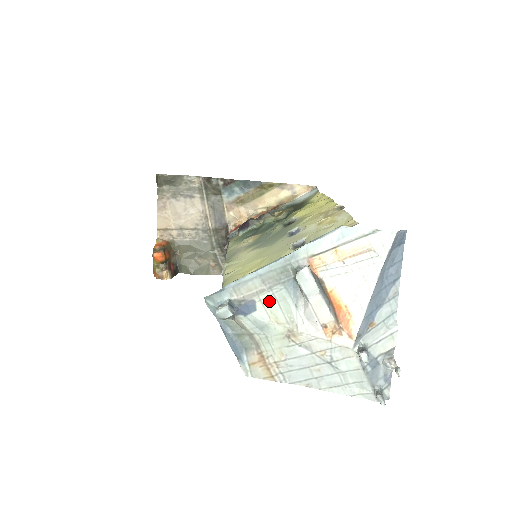
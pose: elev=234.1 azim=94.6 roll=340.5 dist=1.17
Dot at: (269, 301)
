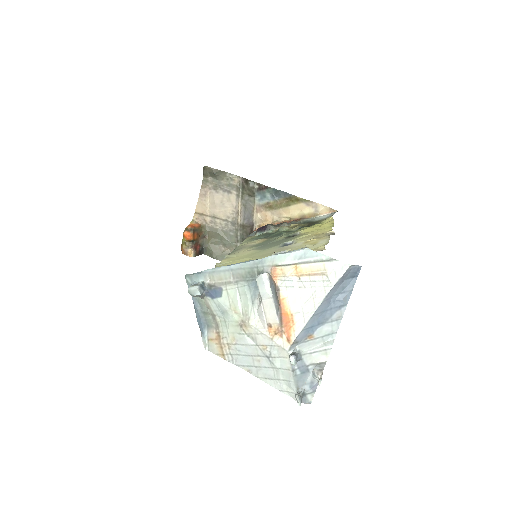
Dot at: (233, 292)
